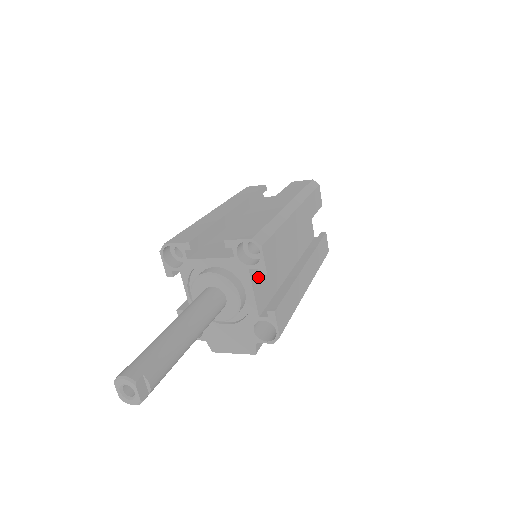
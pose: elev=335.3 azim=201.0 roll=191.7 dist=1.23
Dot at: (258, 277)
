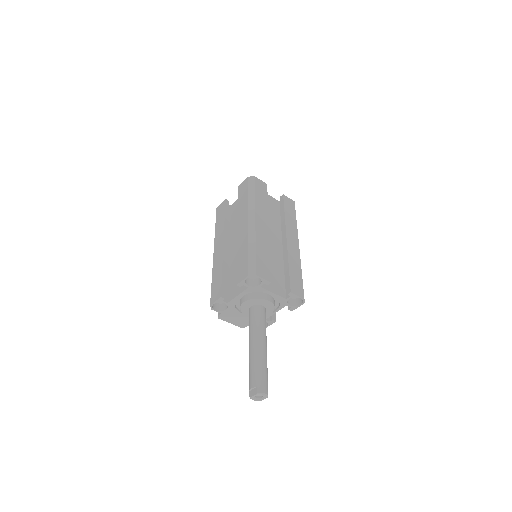
Dot at: occluded
